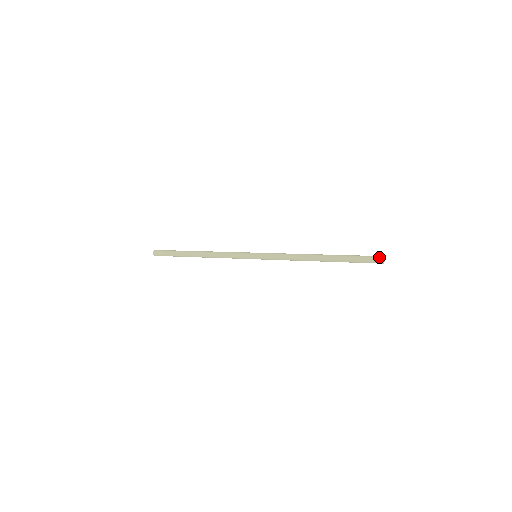
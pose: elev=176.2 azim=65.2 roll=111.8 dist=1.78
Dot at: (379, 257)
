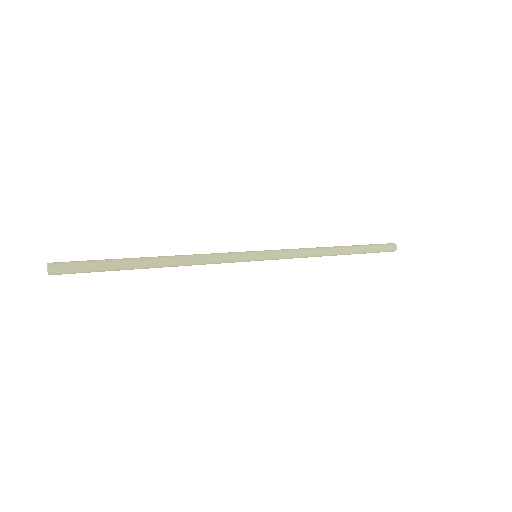
Dot at: (393, 245)
